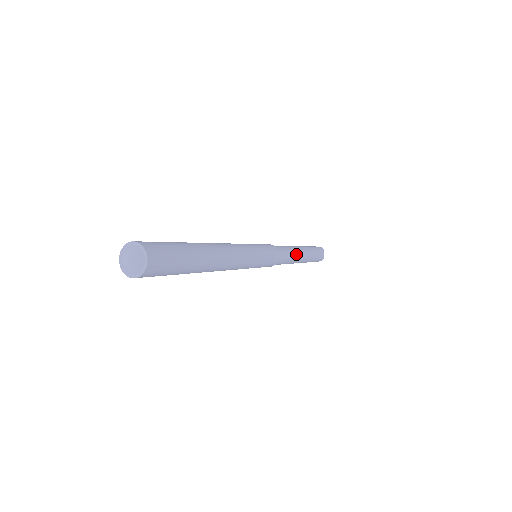
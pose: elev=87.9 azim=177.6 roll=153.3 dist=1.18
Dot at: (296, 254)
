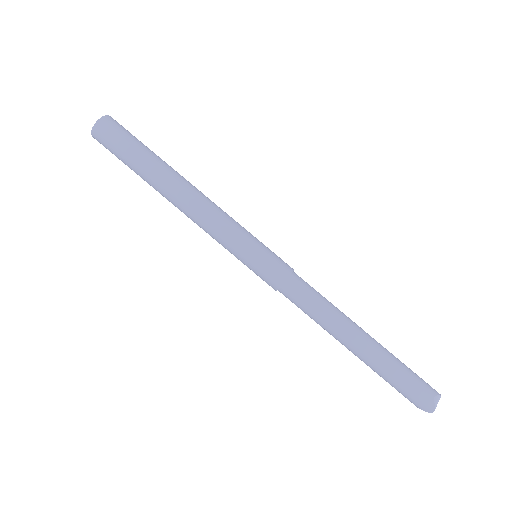
Dot at: (338, 314)
